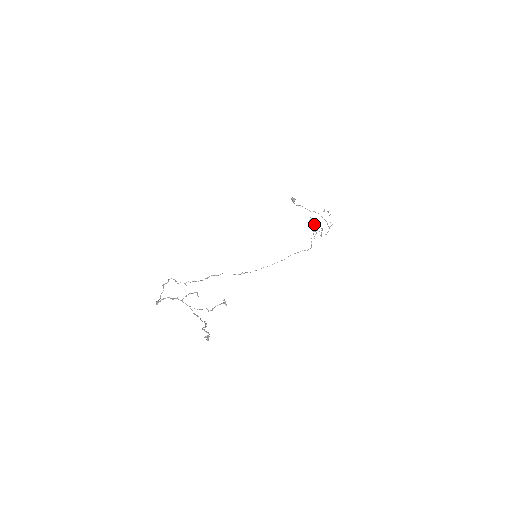
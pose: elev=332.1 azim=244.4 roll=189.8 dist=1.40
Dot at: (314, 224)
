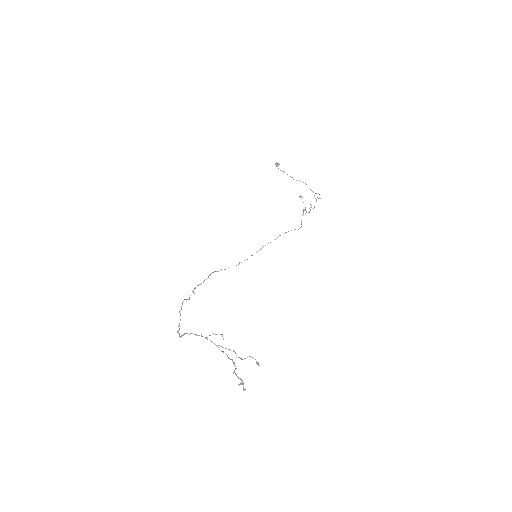
Dot at: occluded
